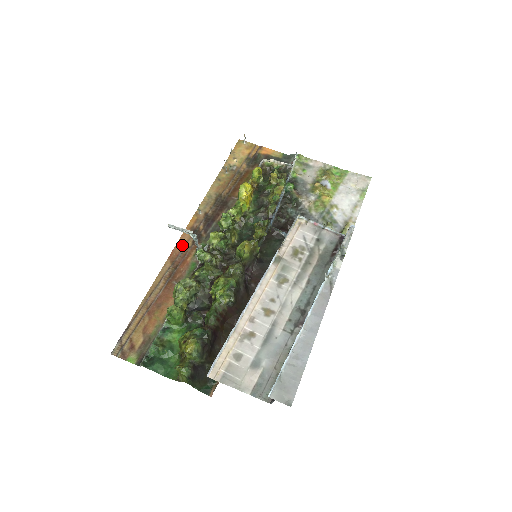
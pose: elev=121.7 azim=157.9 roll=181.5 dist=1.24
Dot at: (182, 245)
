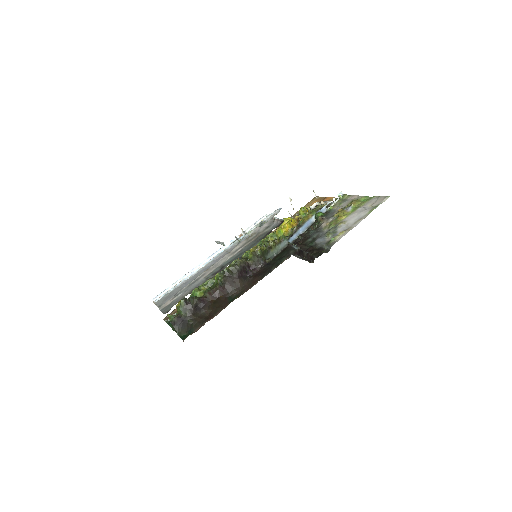
Dot at: occluded
